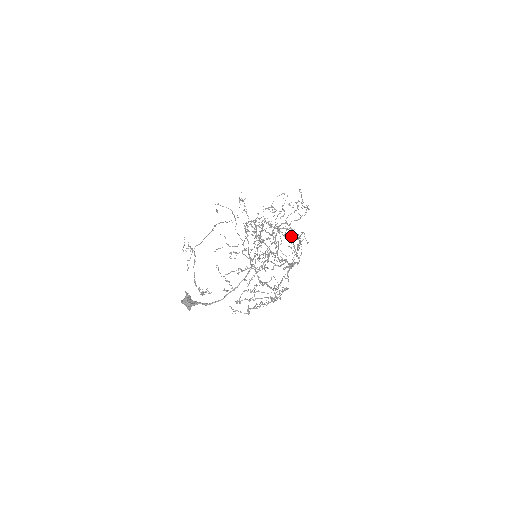
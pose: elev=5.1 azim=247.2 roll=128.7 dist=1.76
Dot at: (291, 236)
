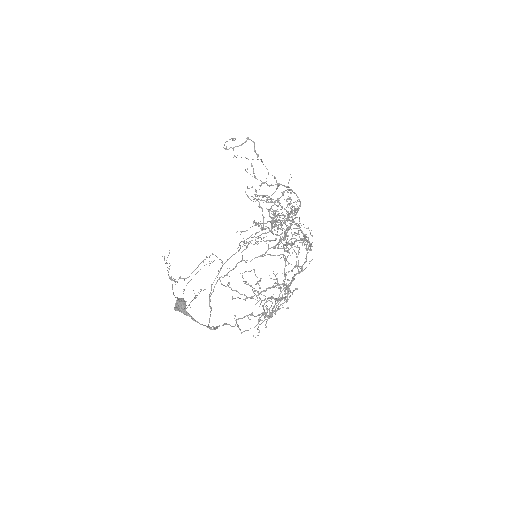
Dot at: occluded
